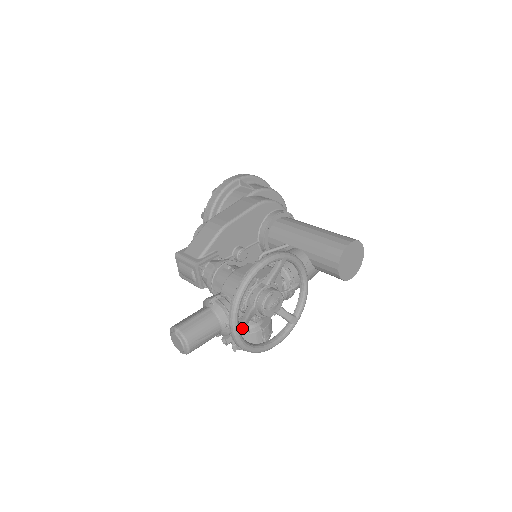
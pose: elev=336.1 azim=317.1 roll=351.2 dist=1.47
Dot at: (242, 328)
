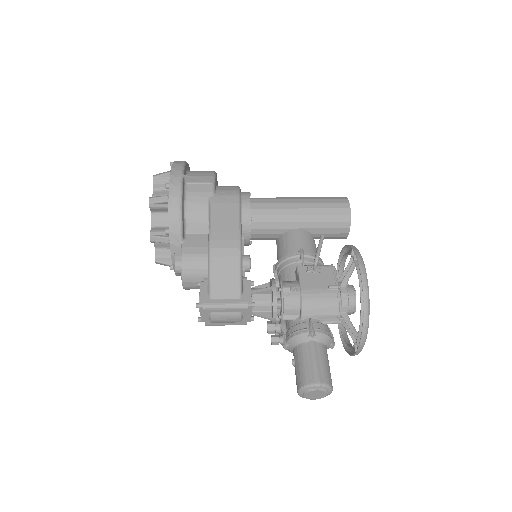
Dot at: occluded
